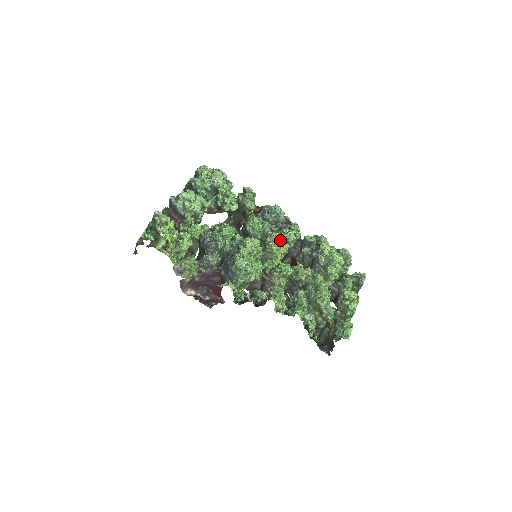
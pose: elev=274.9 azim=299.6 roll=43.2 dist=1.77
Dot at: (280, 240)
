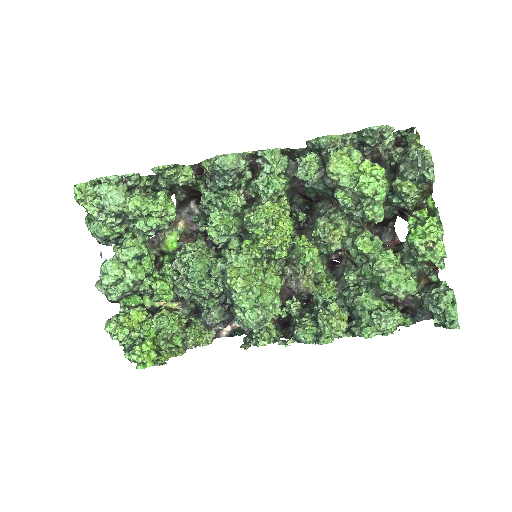
Dot at: (267, 217)
